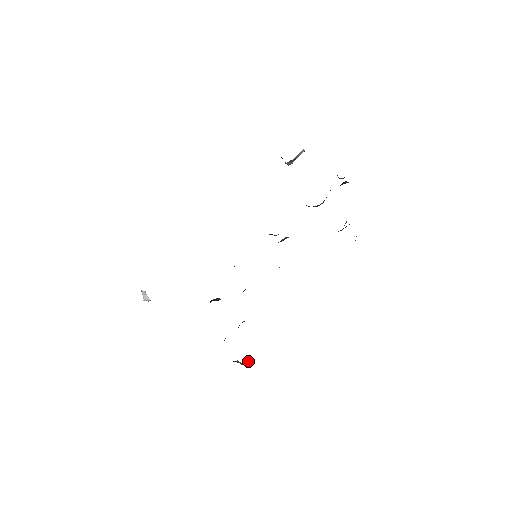
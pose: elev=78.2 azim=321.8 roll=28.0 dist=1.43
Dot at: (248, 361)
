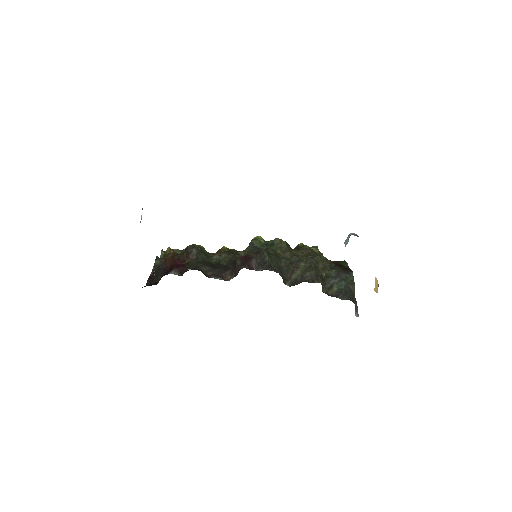
Dot at: occluded
